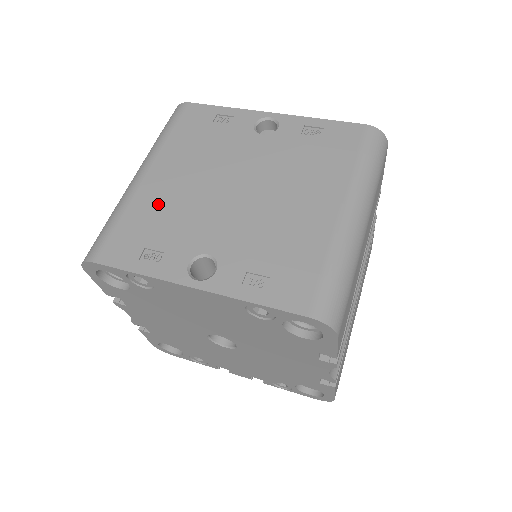
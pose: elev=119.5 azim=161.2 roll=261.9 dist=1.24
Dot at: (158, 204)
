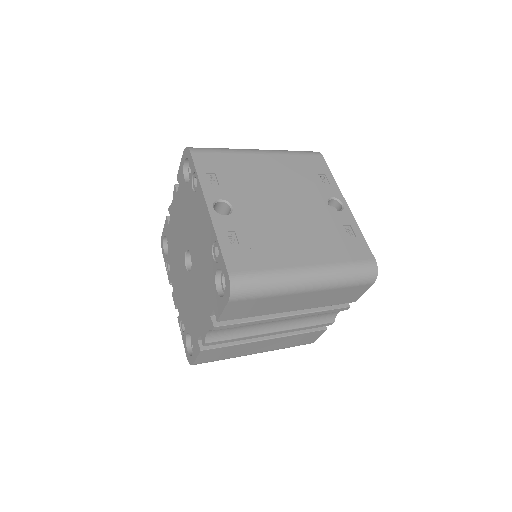
Dot at: (246, 168)
